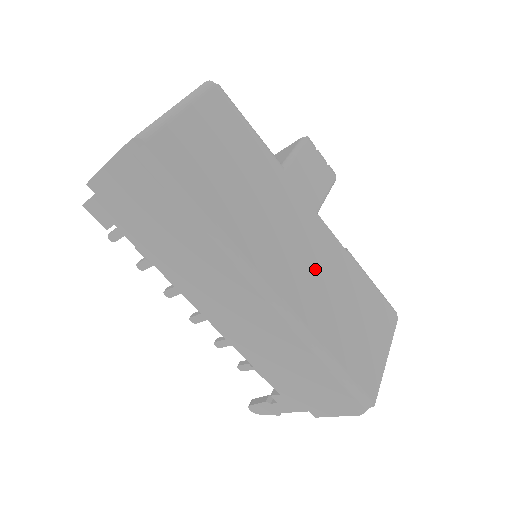
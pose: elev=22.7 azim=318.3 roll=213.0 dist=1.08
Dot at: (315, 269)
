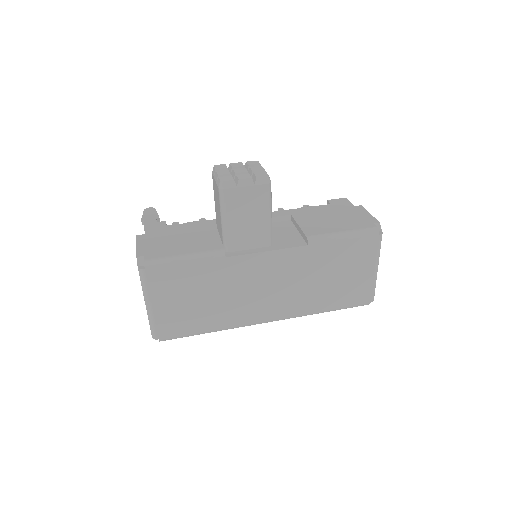
Dot at: (289, 284)
